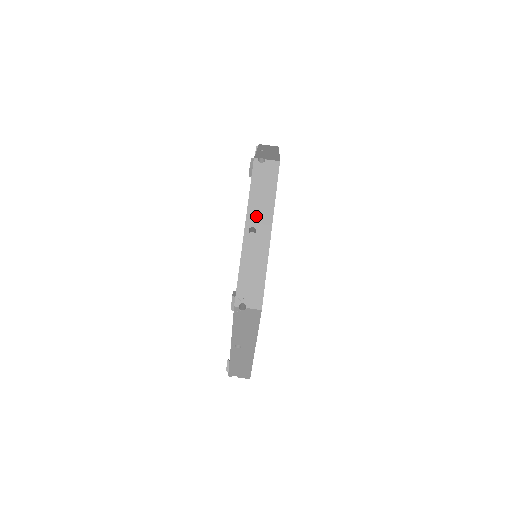
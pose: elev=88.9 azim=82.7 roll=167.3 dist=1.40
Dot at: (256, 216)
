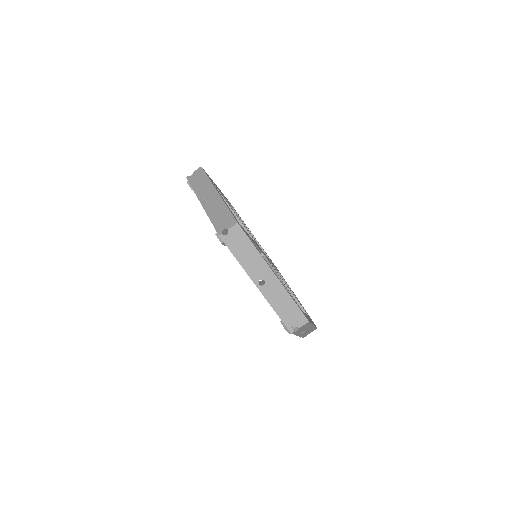
Dot at: (256, 272)
